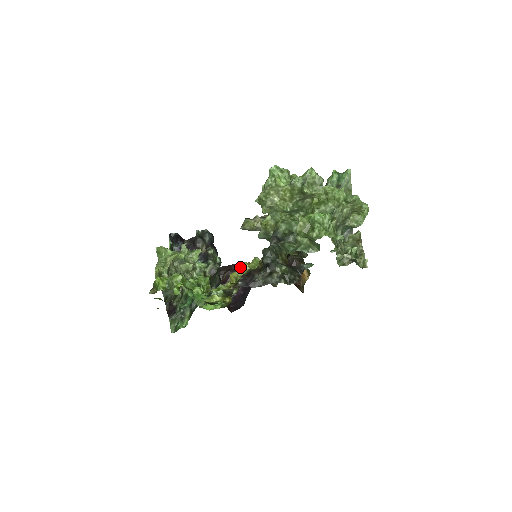
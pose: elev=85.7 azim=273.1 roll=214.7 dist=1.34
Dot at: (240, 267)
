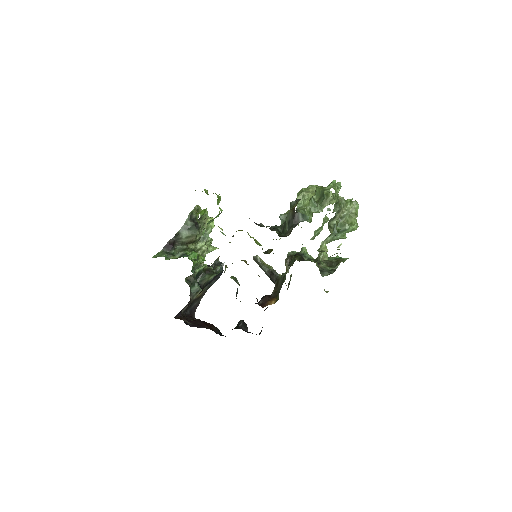
Dot at: (210, 325)
